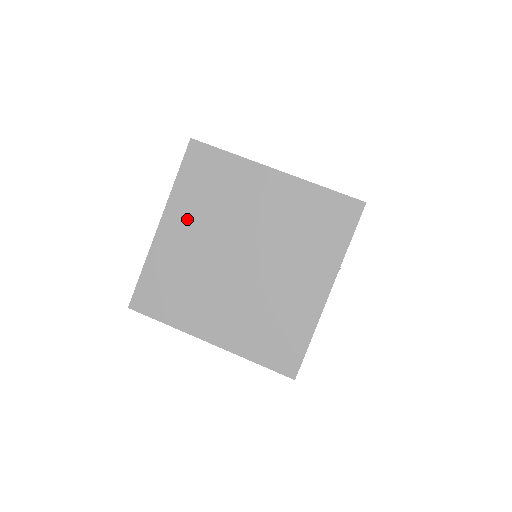
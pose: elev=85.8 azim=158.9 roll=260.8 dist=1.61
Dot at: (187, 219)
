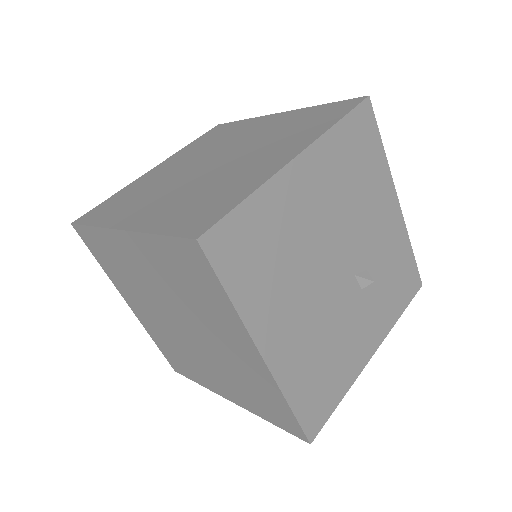
Dot at: (179, 159)
